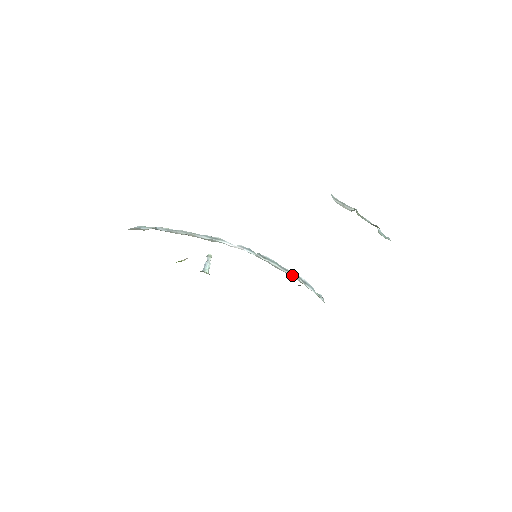
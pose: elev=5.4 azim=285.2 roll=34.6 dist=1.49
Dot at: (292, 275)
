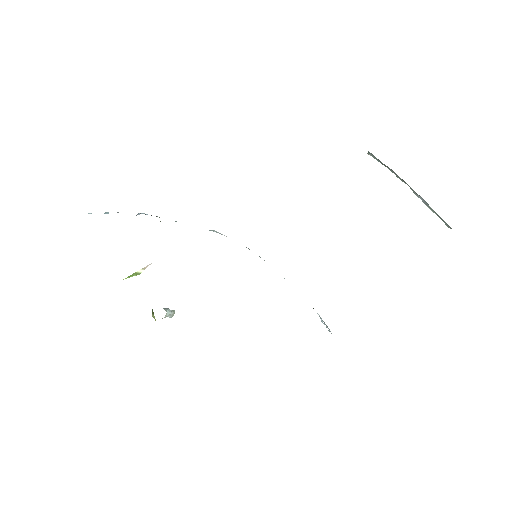
Dot at: occluded
